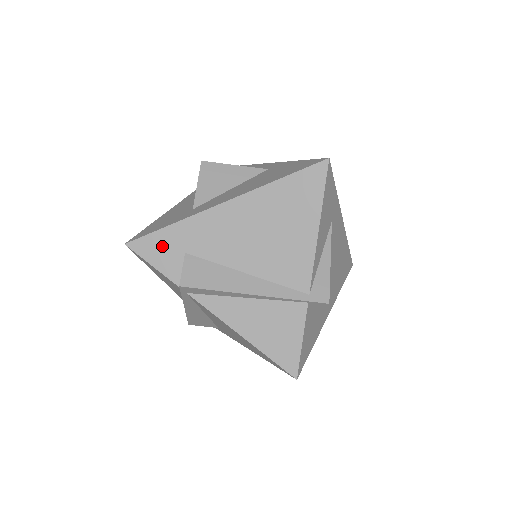
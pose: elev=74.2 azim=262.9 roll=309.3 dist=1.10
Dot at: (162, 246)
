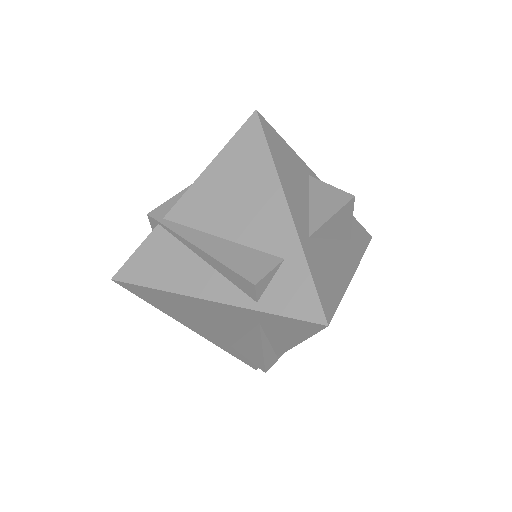
Dot at: occluded
